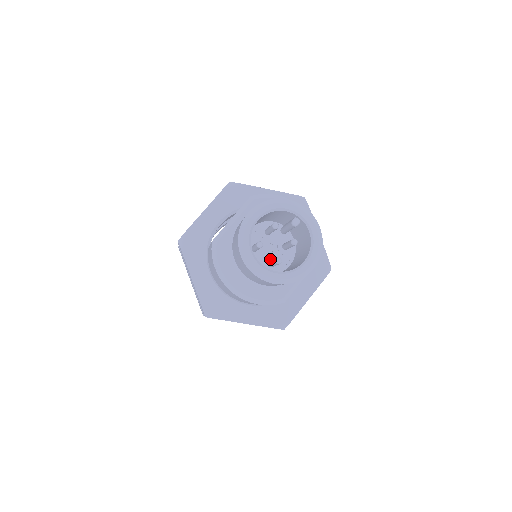
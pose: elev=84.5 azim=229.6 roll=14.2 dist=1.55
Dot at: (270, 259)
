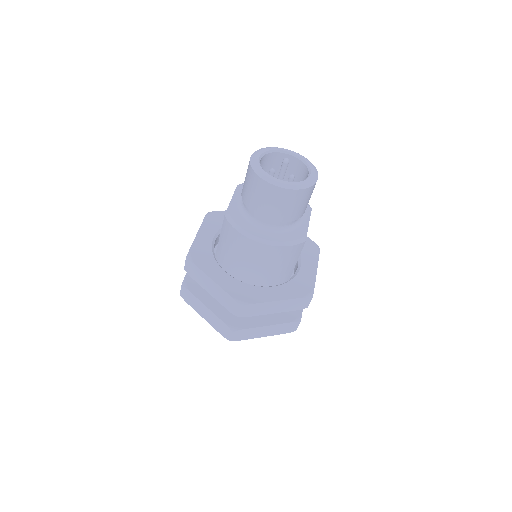
Dot at: occluded
